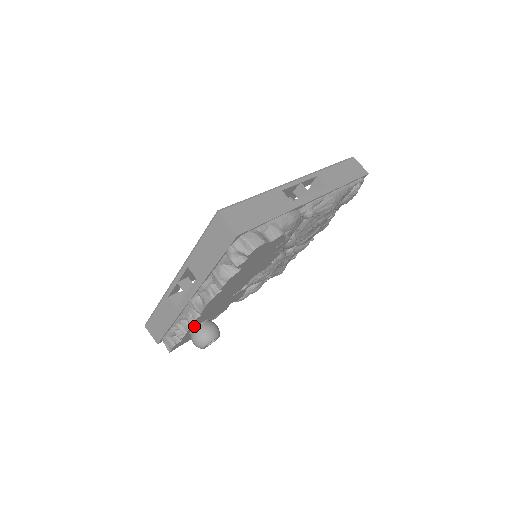
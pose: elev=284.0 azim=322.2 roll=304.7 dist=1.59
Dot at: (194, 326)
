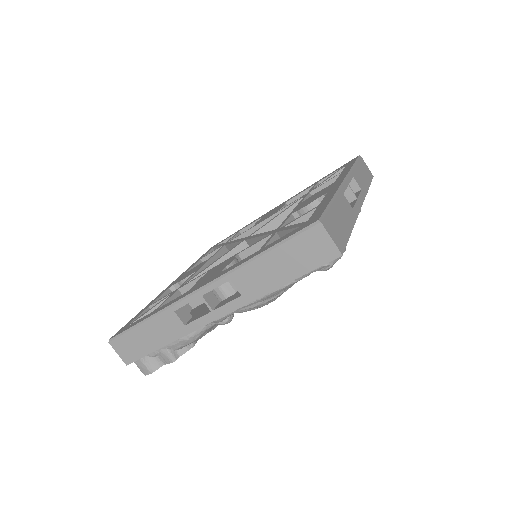
Dot at: occluded
